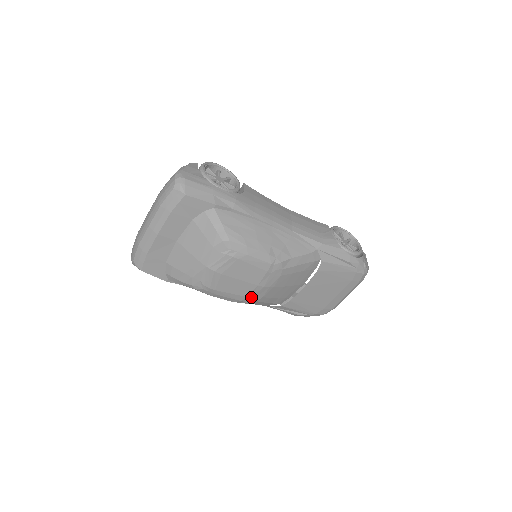
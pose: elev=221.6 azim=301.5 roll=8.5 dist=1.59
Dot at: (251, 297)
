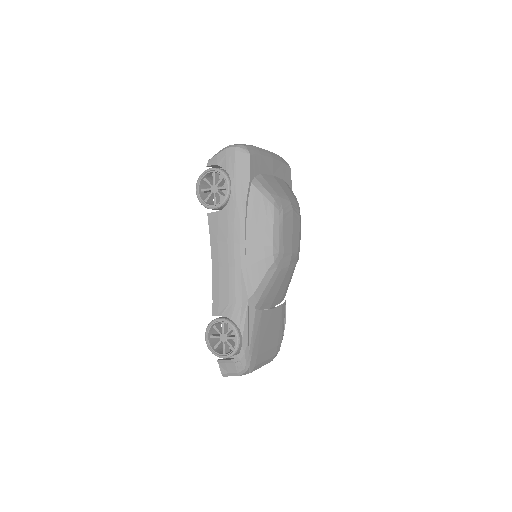
Dot at: (282, 258)
